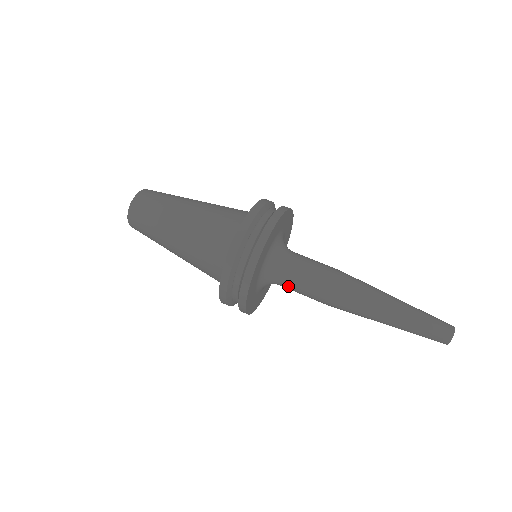
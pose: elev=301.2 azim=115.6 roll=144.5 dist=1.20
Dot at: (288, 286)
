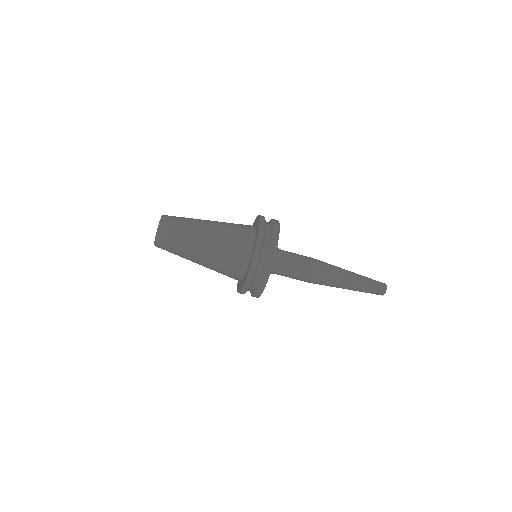
Dot at: occluded
